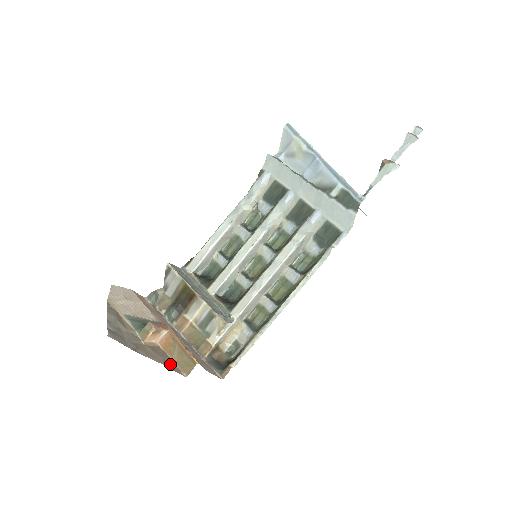
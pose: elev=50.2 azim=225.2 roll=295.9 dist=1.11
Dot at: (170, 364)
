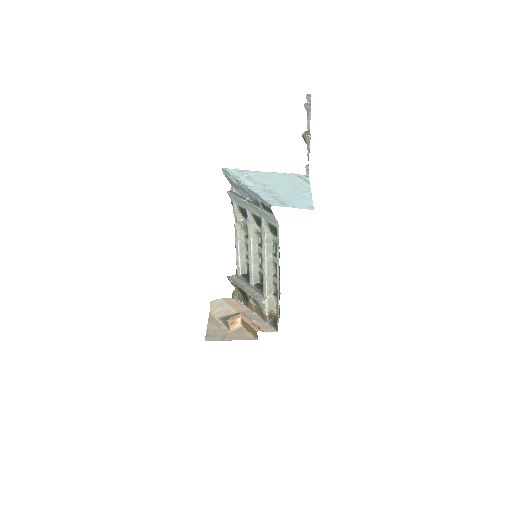
Dot at: (247, 336)
